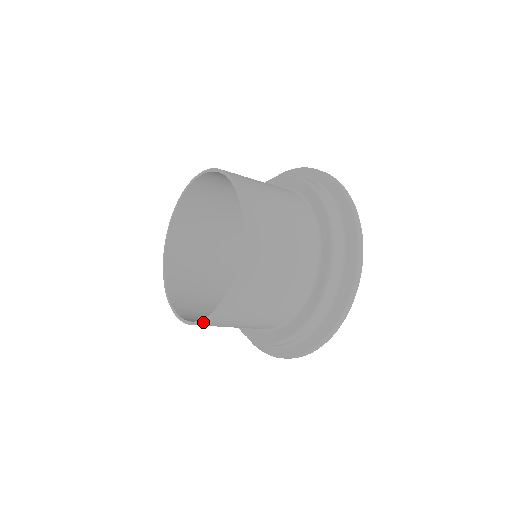
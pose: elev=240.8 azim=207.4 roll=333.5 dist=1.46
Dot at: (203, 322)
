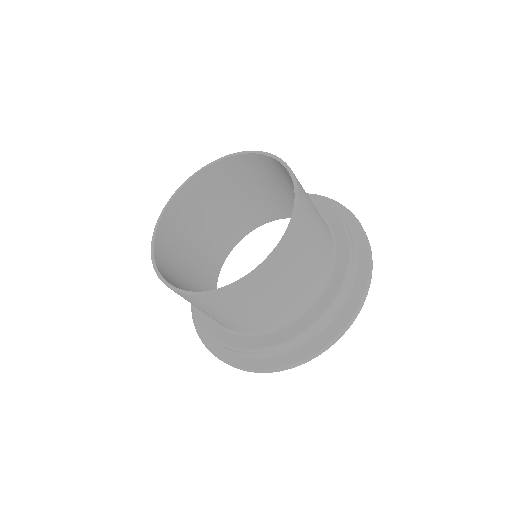
Dot at: (231, 286)
